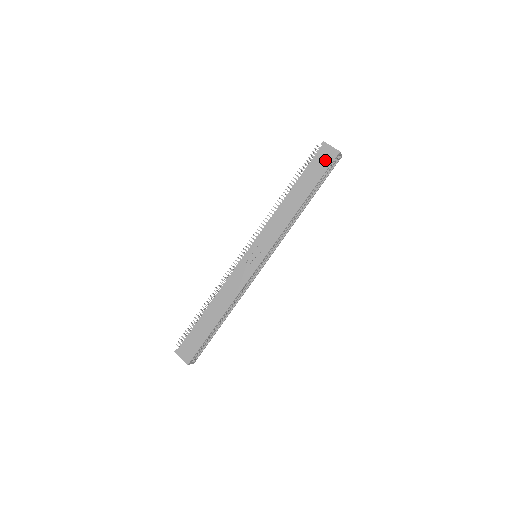
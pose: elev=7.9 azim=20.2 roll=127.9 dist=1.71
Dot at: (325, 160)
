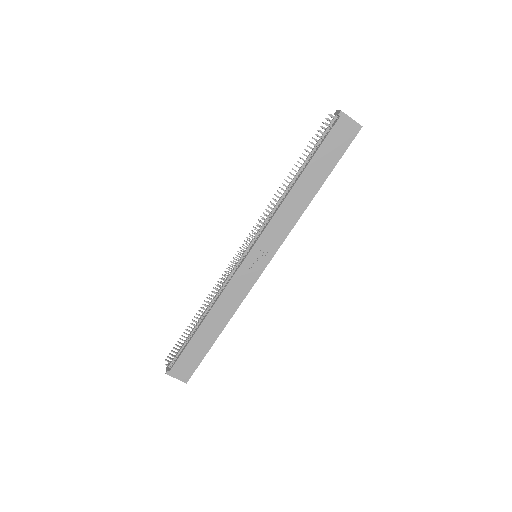
Dot at: (344, 137)
